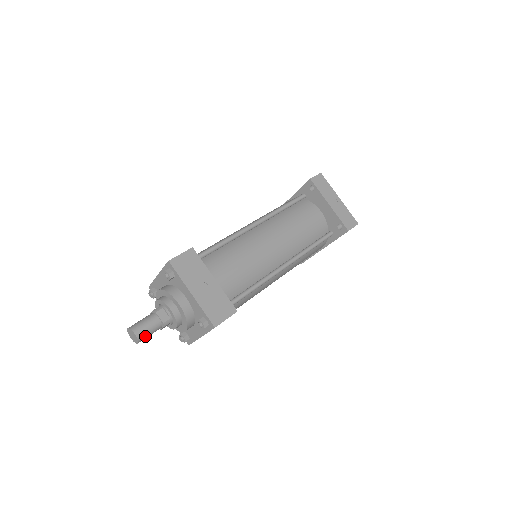
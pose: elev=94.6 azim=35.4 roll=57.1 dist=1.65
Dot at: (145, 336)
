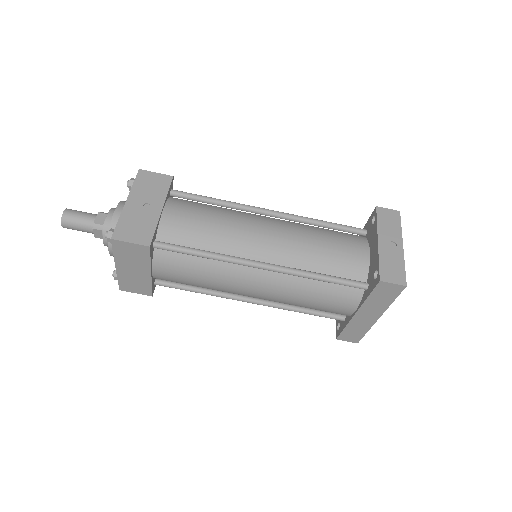
Dot at: (71, 223)
